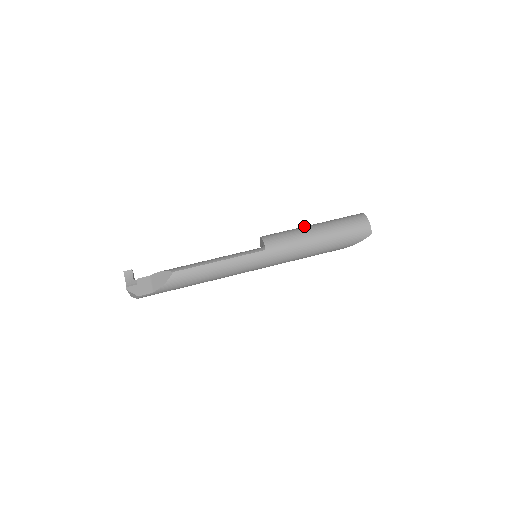
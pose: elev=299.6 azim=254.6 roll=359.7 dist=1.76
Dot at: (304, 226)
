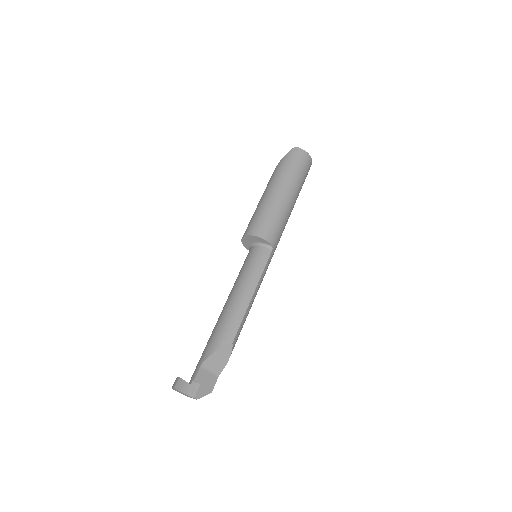
Dot at: (272, 195)
